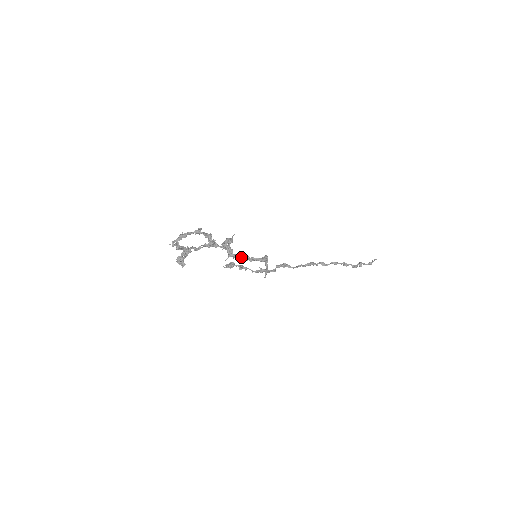
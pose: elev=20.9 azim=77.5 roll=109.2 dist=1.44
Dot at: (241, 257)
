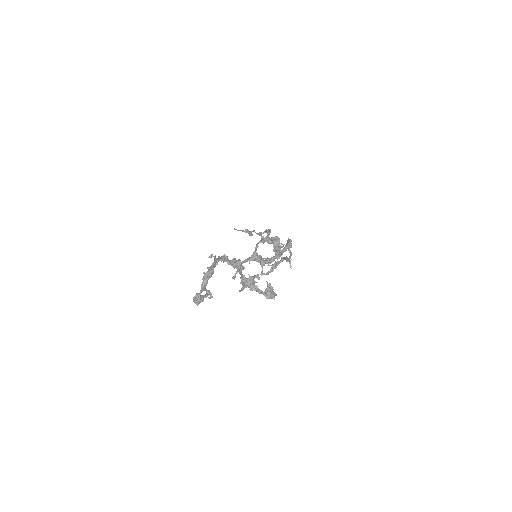
Dot at: (272, 257)
